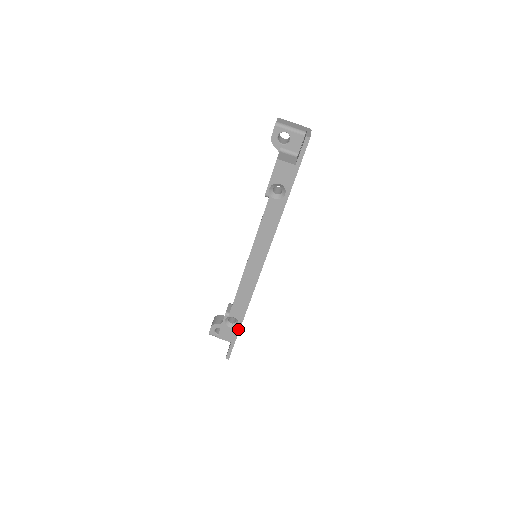
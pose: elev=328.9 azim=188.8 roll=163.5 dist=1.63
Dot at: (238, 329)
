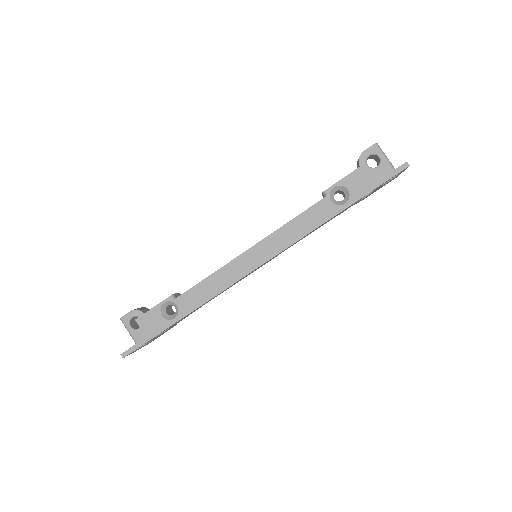
Dot at: (169, 324)
